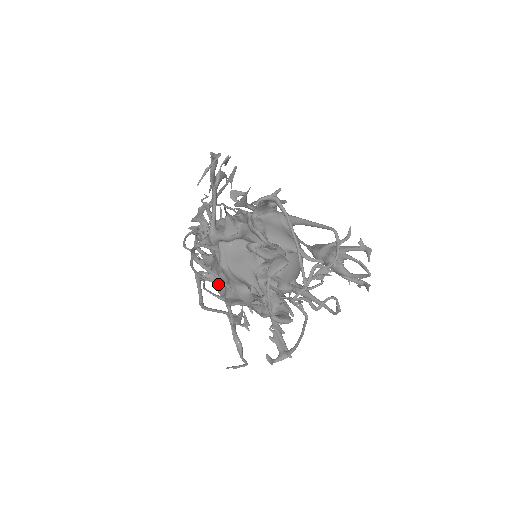
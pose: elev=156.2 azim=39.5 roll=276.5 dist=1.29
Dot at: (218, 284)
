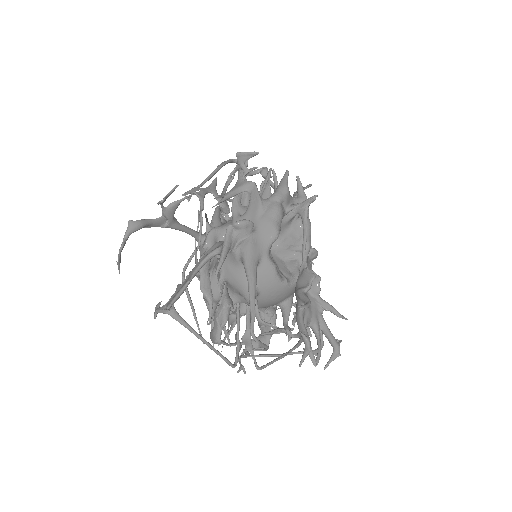
Dot at: occluded
